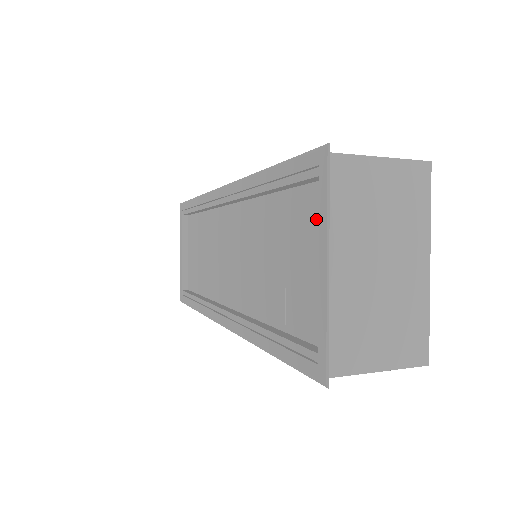
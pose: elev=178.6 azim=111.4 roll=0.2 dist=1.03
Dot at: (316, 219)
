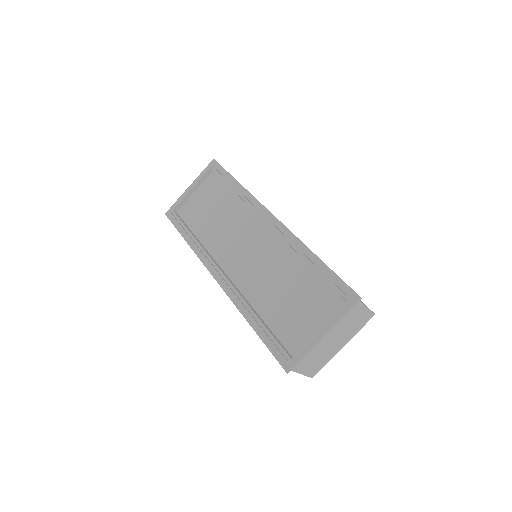
Dot at: (327, 308)
